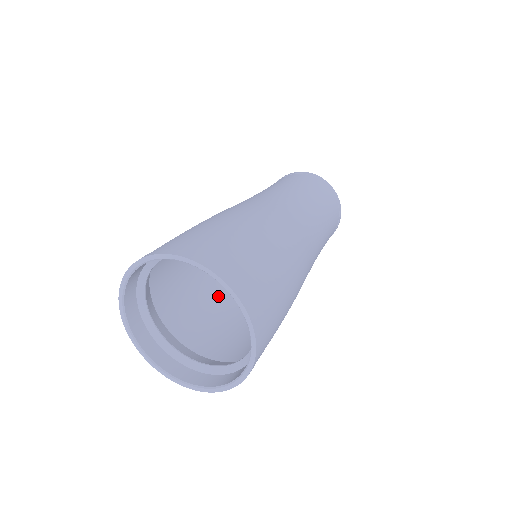
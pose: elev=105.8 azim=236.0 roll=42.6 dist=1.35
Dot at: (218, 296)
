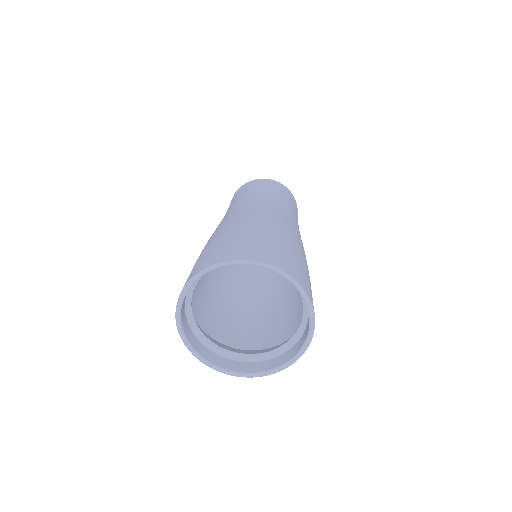
Dot at: (240, 304)
